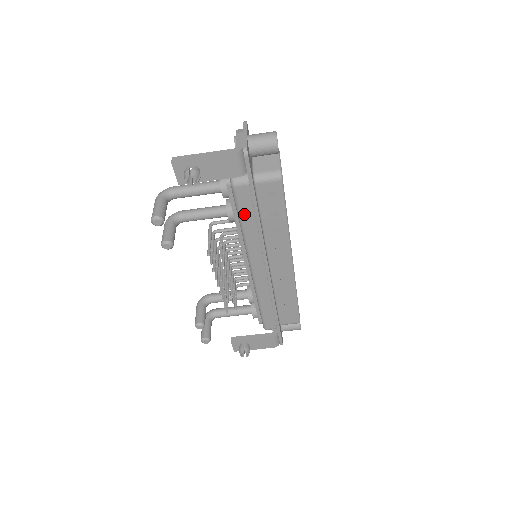
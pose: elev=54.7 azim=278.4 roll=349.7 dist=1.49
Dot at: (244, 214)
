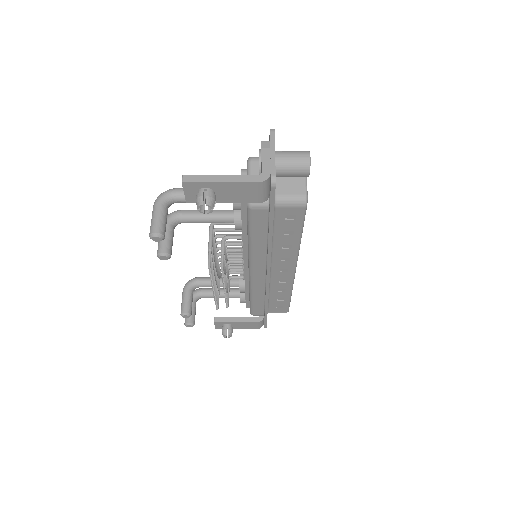
Dot at: (255, 231)
